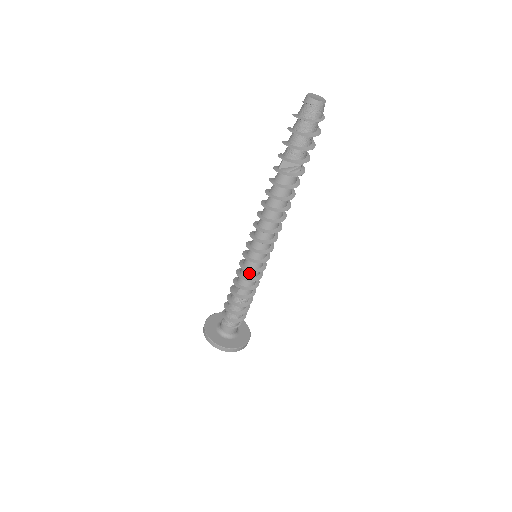
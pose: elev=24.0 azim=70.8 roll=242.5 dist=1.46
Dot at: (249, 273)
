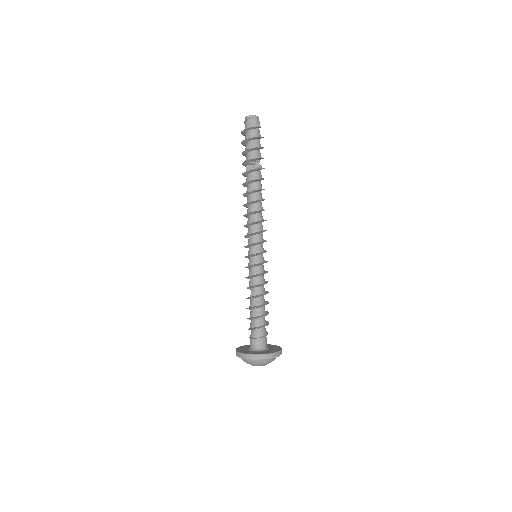
Dot at: (253, 270)
